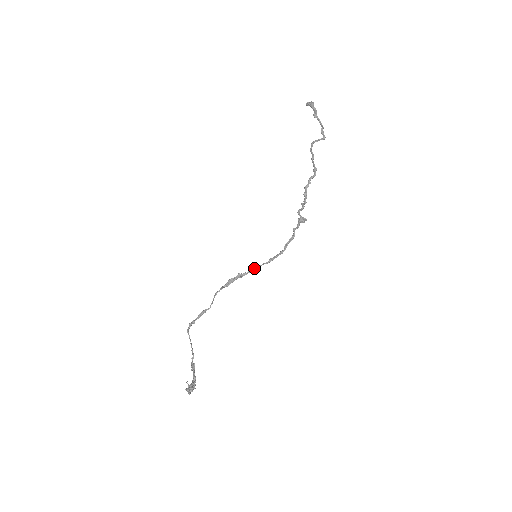
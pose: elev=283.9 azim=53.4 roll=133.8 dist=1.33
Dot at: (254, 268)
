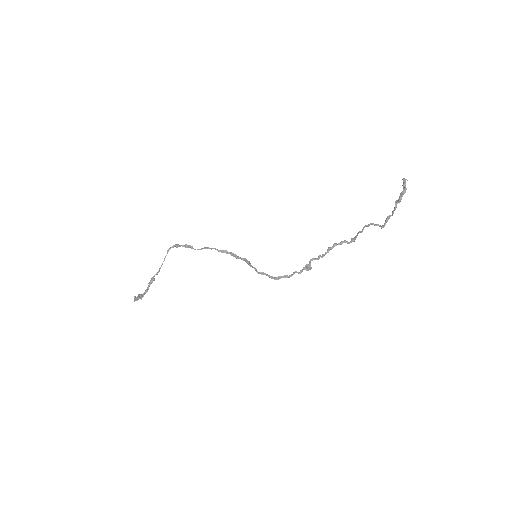
Dot at: (247, 262)
